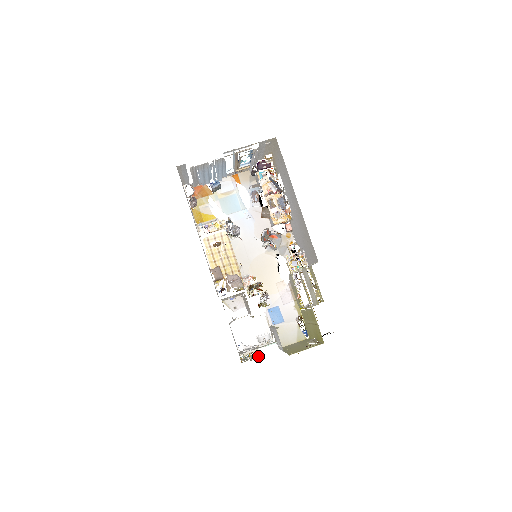
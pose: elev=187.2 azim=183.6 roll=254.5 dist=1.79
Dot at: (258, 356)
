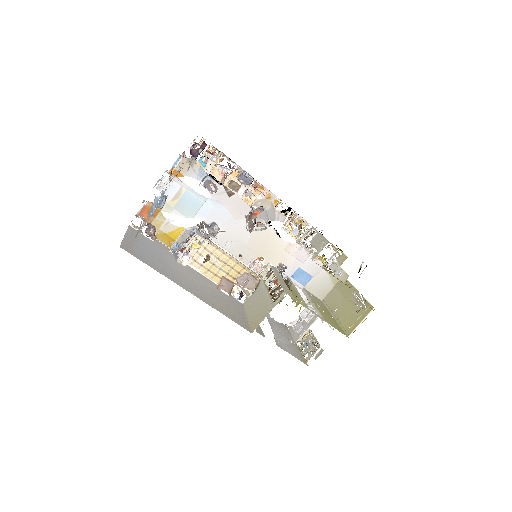
Dot at: (317, 346)
